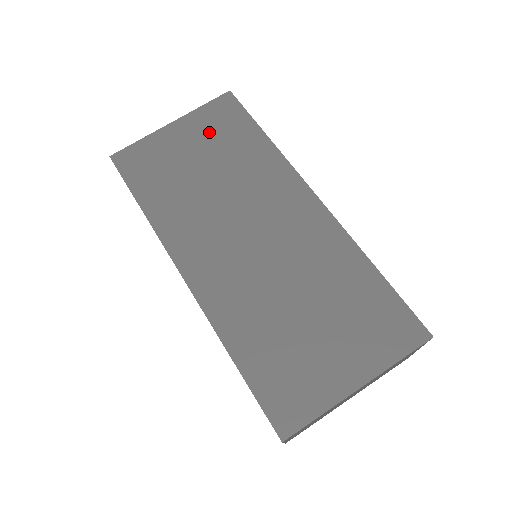
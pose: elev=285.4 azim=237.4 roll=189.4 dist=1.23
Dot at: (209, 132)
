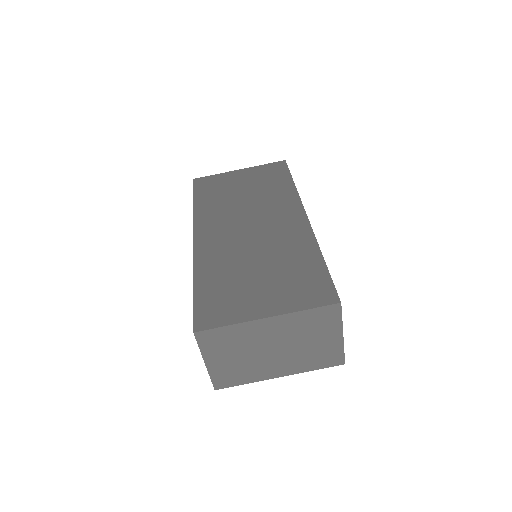
Dot at: (259, 176)
